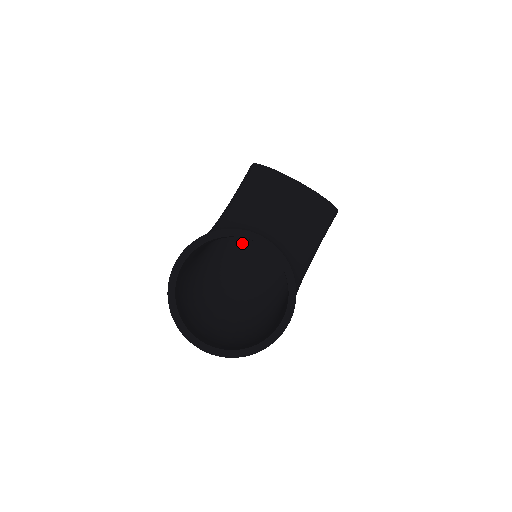
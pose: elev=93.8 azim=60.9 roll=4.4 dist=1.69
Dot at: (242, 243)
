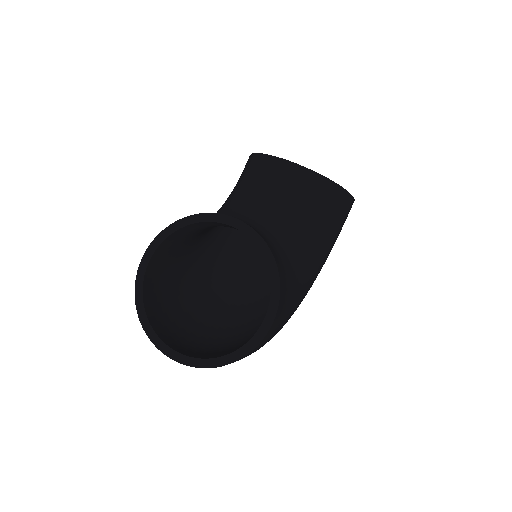
Dot at: (253, 250)
